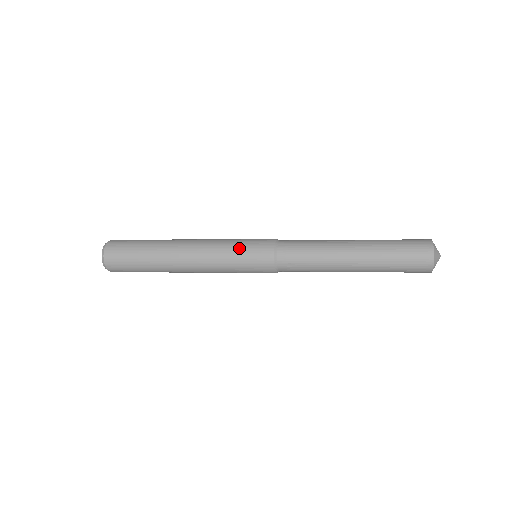
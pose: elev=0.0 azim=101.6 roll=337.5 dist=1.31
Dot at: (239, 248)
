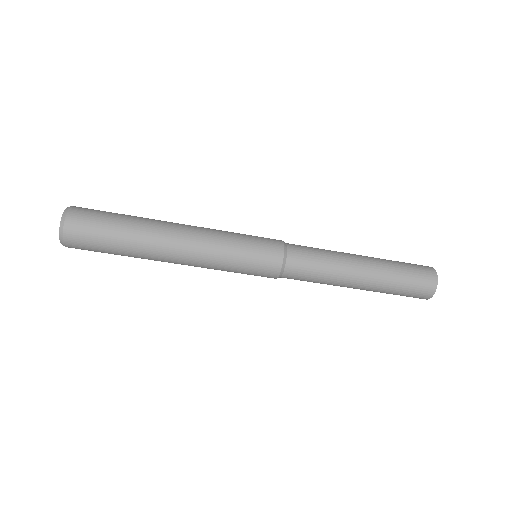
Dot at: occluded
